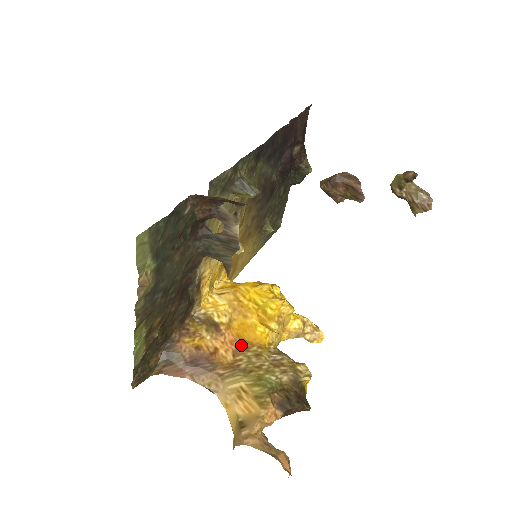
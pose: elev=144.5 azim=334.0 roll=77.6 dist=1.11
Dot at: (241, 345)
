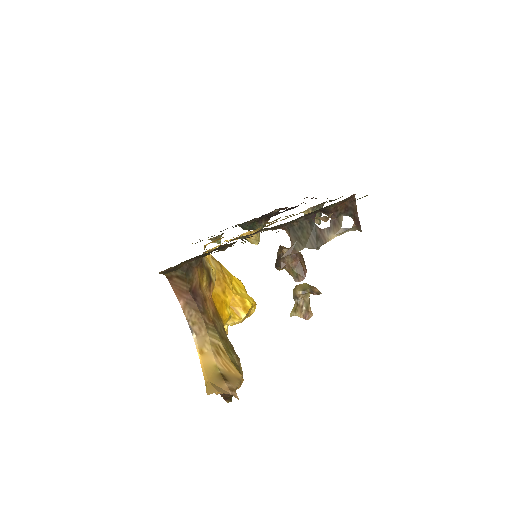
Dot at: (216, 311)
